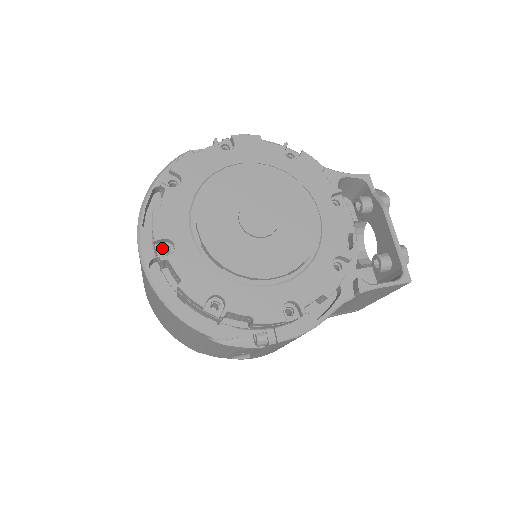
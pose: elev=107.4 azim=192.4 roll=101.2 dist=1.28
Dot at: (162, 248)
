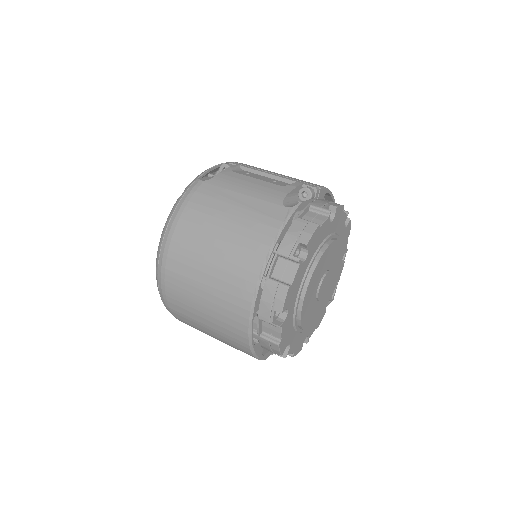
Dot at: occluded
